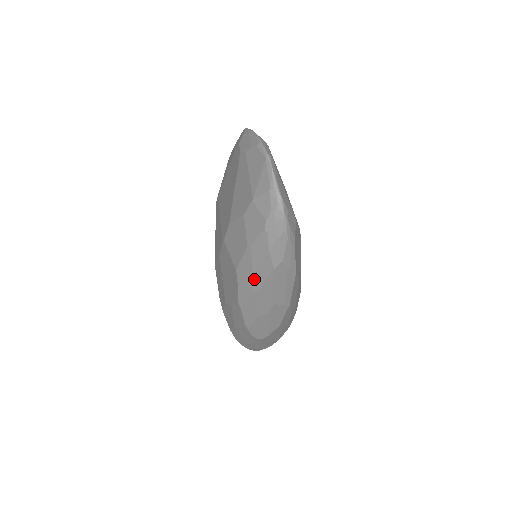
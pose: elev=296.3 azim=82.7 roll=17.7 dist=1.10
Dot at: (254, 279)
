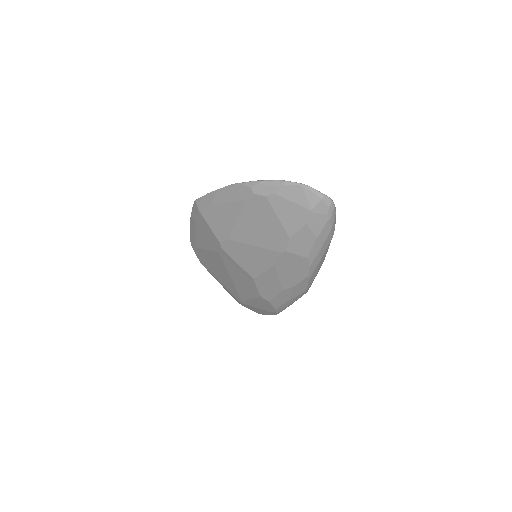
Dot at: (321, 253)
